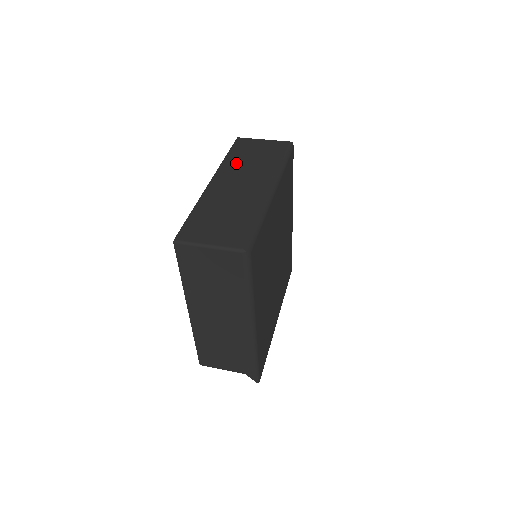
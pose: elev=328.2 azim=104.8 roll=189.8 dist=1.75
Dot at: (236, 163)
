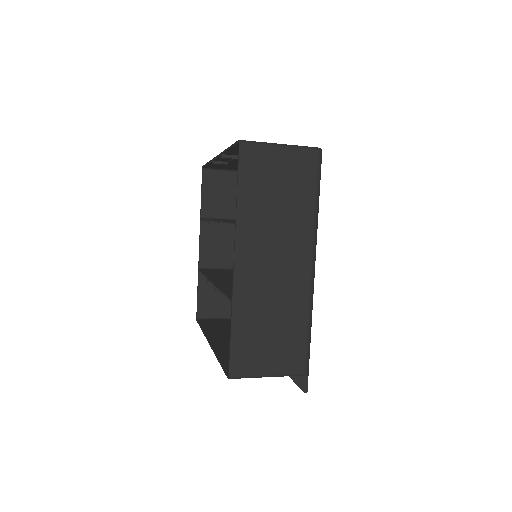
Dot at: occluded
